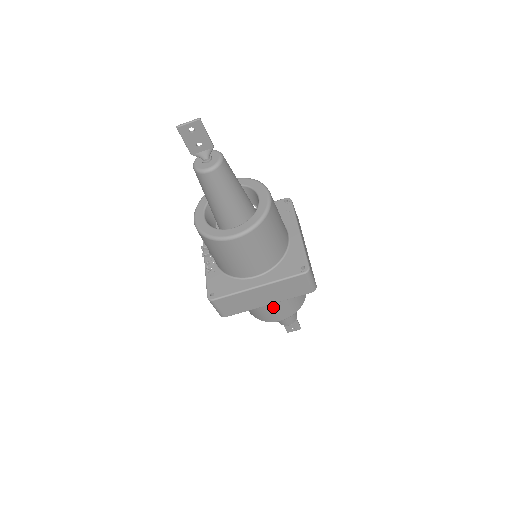
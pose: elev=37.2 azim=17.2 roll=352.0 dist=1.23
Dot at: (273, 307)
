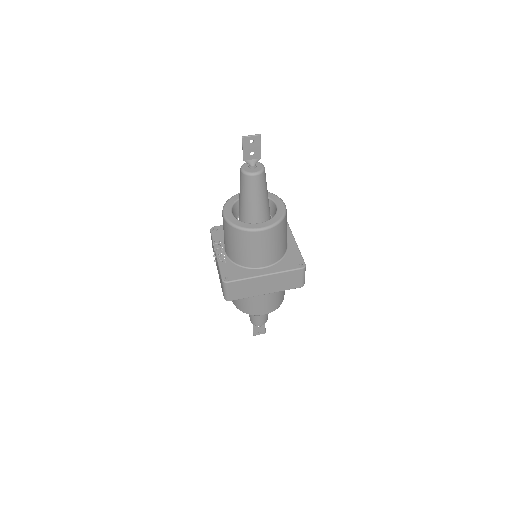
Dot at: (264, 300)
